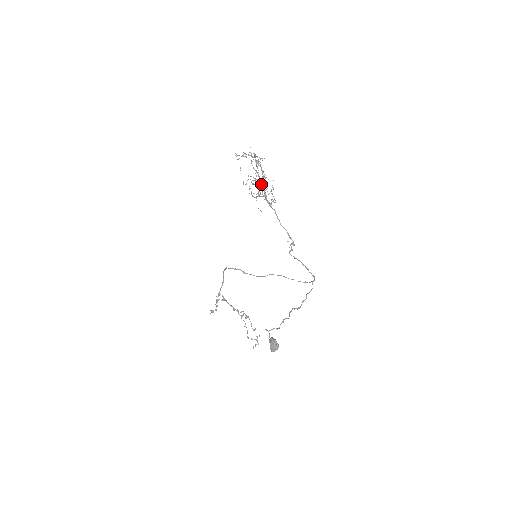
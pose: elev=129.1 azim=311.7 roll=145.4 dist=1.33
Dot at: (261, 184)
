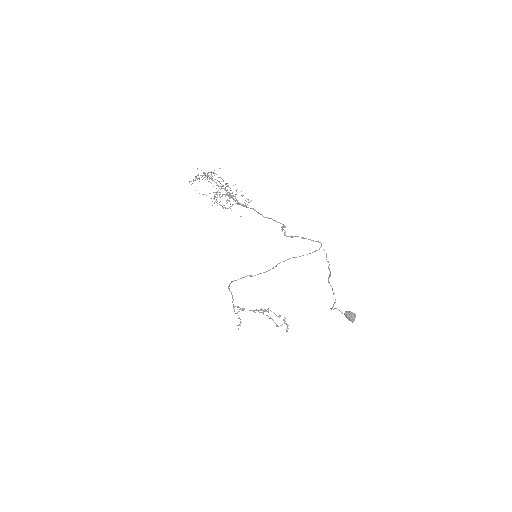
Dot at: (225, 194)
